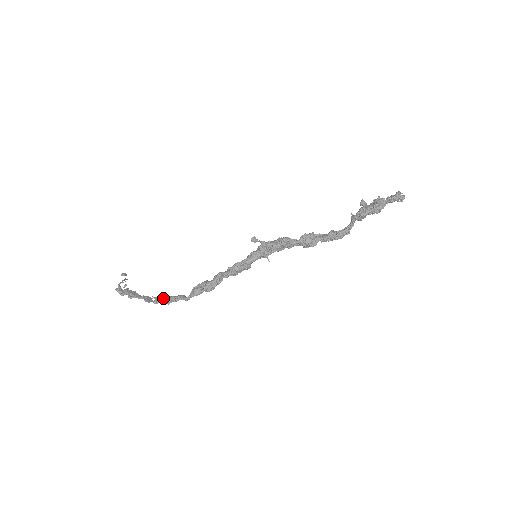
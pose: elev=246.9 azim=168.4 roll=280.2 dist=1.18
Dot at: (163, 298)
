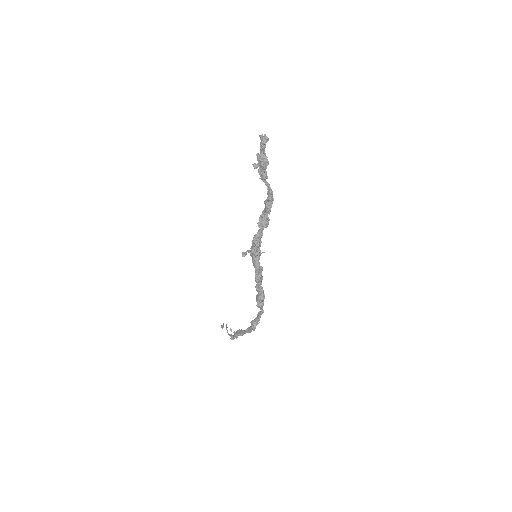
Dot at: (254, 324)
